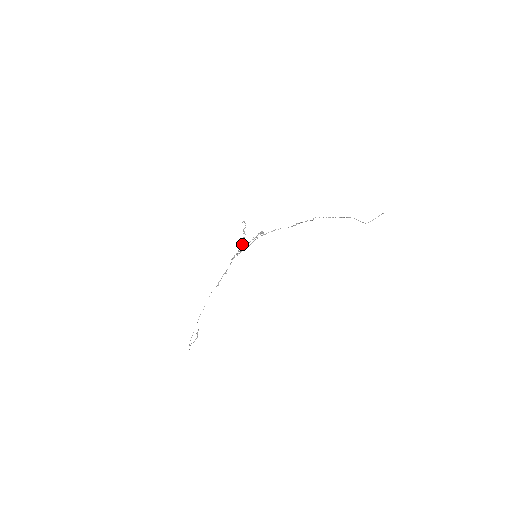
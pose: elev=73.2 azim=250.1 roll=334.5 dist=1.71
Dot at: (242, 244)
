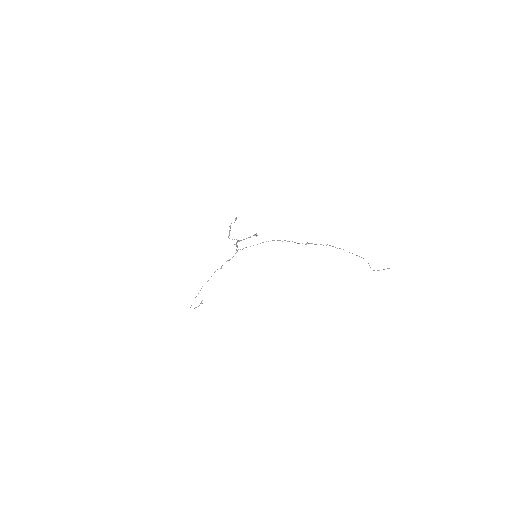
Dot at: (228, 236)
